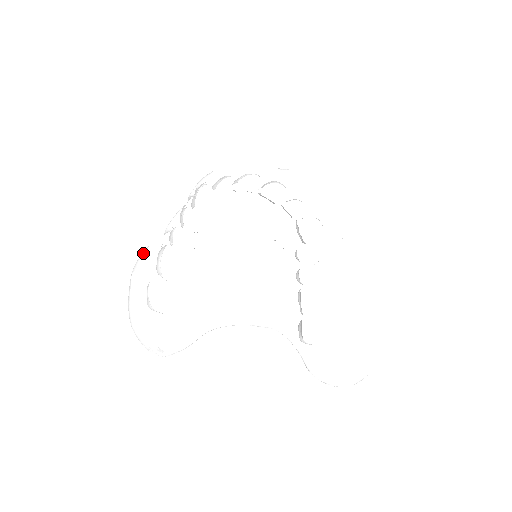
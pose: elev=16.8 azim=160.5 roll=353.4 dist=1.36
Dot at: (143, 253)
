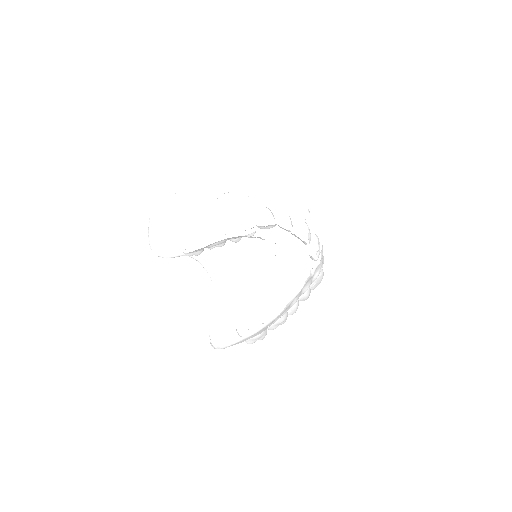
Dot at: occluded
